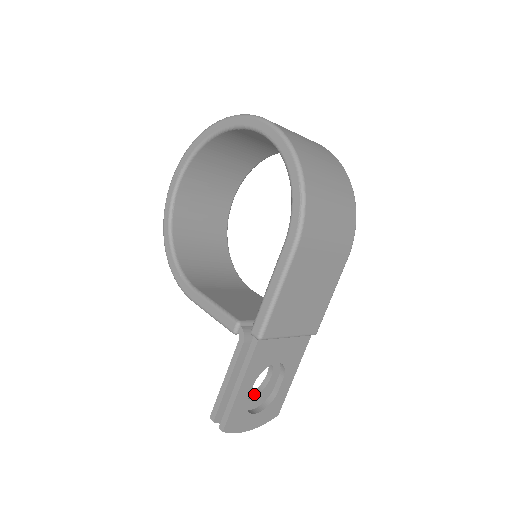
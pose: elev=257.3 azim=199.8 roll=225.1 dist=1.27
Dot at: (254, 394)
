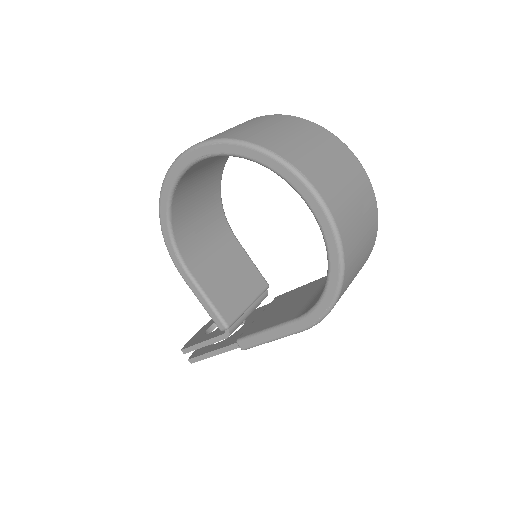
Dot at: occluded
